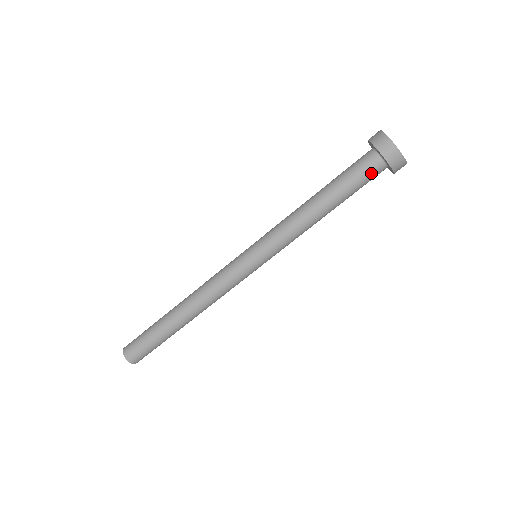
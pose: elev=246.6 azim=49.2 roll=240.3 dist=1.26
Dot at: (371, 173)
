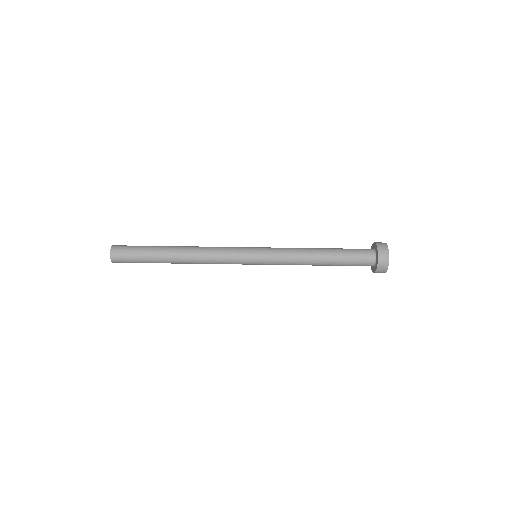
Dot at: (364, 255)
